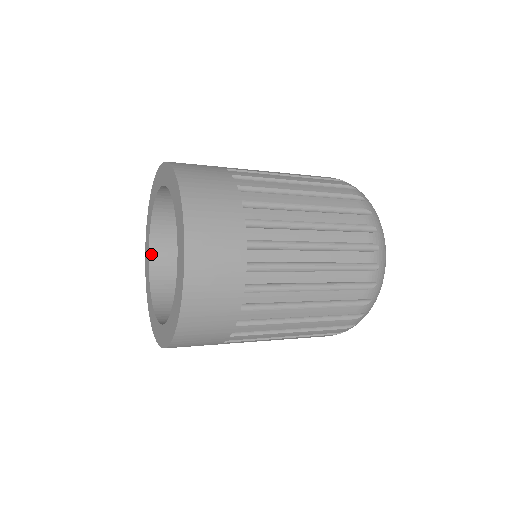
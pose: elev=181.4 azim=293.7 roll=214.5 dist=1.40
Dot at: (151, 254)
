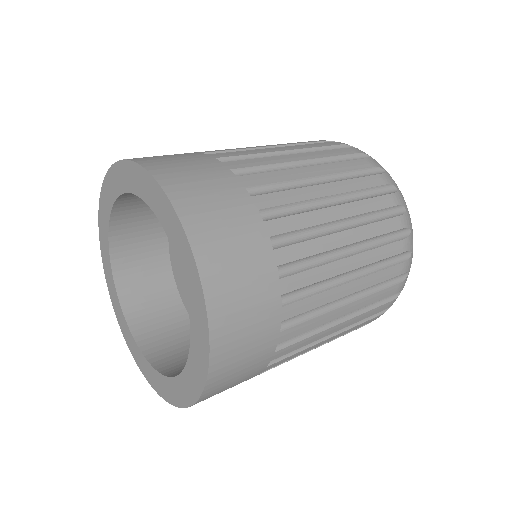
Dot at: (113, 256)
